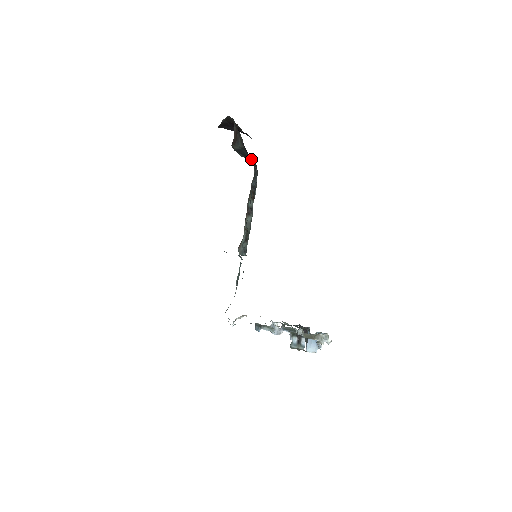
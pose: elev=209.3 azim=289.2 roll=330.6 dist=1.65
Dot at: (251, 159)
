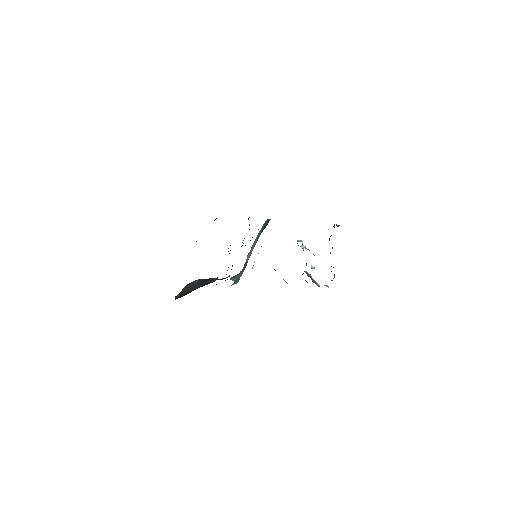
Dot at: occluded
